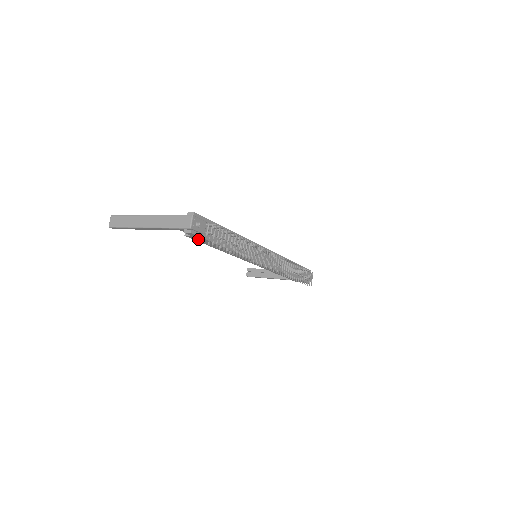
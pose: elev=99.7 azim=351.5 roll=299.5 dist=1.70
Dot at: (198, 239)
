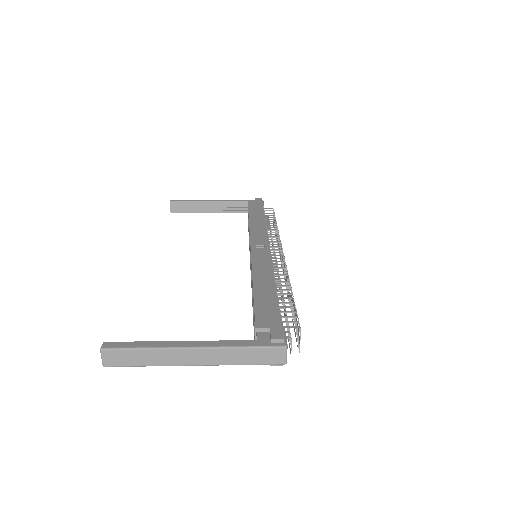
Dot at: occluded
